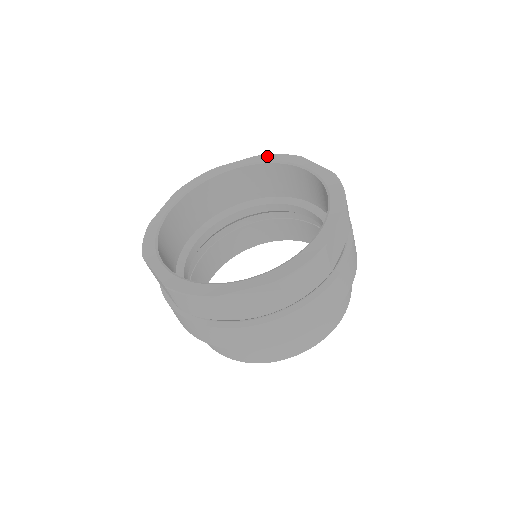
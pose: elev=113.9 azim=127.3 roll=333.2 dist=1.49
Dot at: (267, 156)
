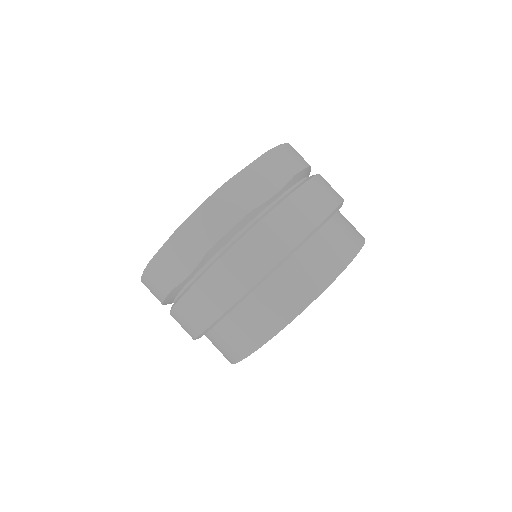
Dot at: occluded
